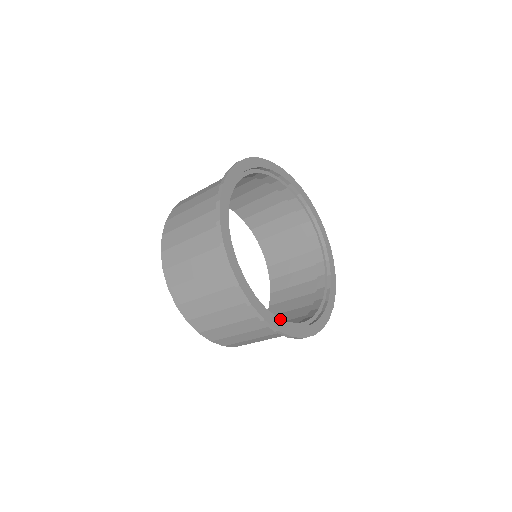
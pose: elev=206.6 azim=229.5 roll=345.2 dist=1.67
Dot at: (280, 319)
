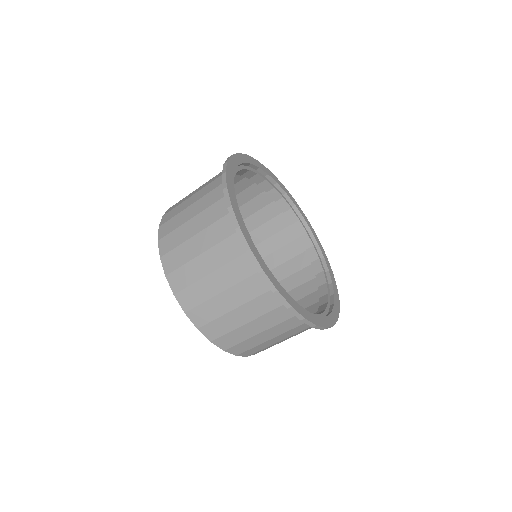
Dot at: occluded
